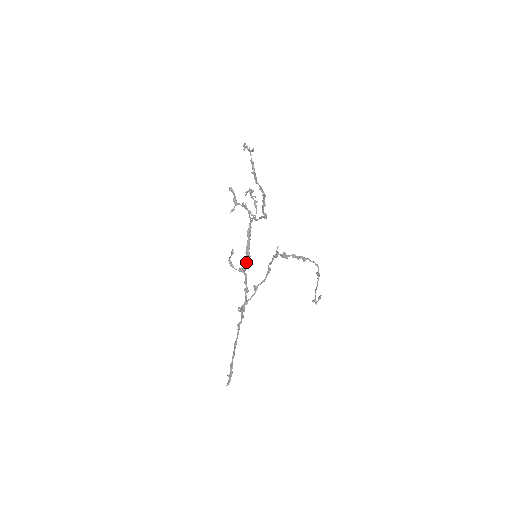
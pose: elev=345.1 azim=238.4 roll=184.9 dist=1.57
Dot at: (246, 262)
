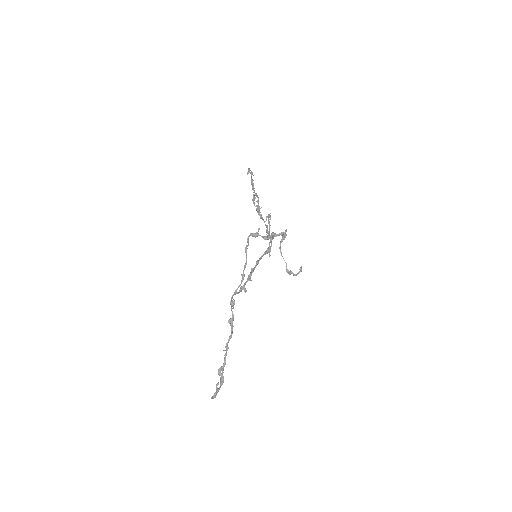
Dot at: (252, 268)
